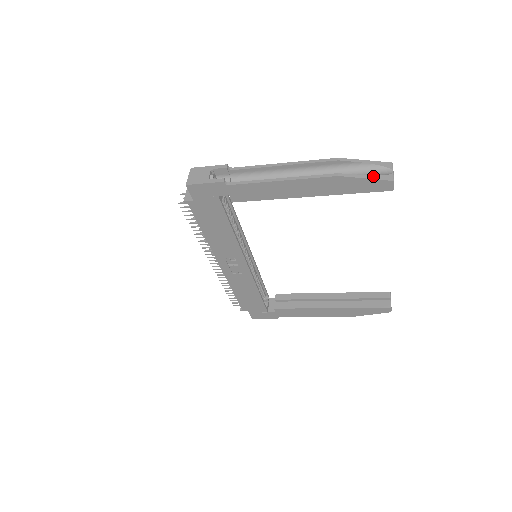
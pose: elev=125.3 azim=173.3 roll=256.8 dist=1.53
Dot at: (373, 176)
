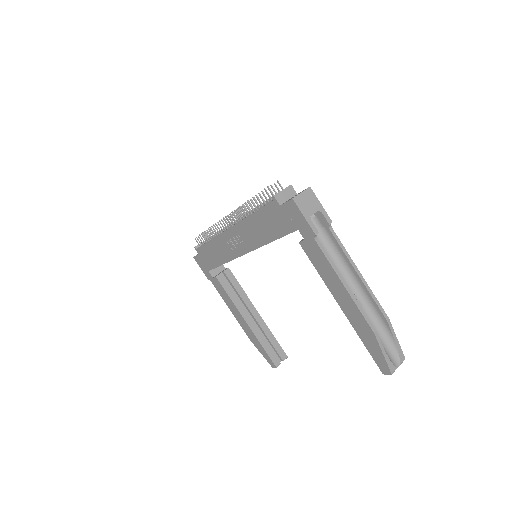
Dot at: (388, 357)
